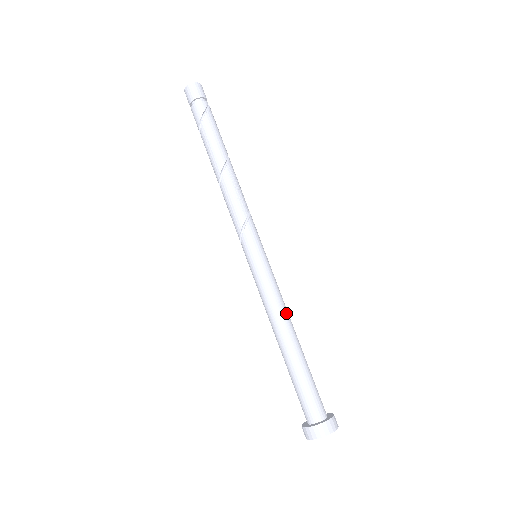
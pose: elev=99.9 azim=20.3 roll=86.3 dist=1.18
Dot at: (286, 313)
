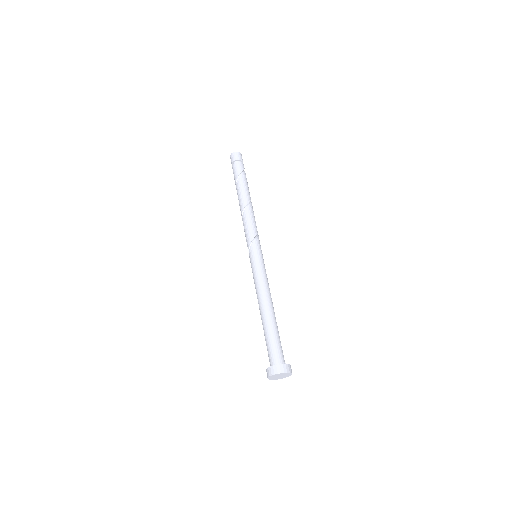
Dot at: occluded
